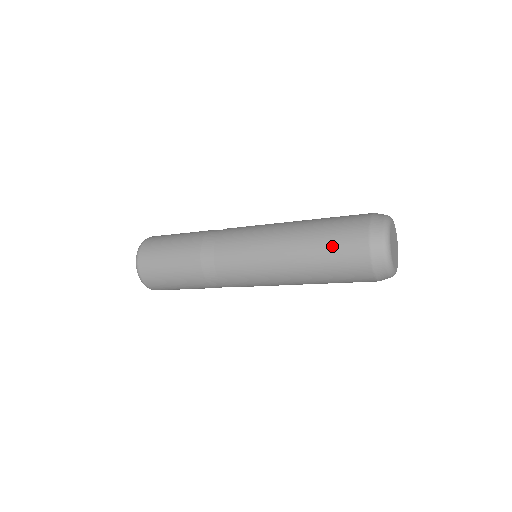
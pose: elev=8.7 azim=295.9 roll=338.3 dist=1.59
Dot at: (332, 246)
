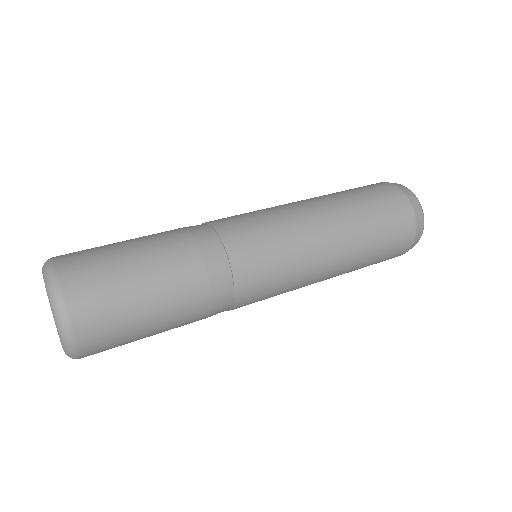
Dot at: (378, 211)
